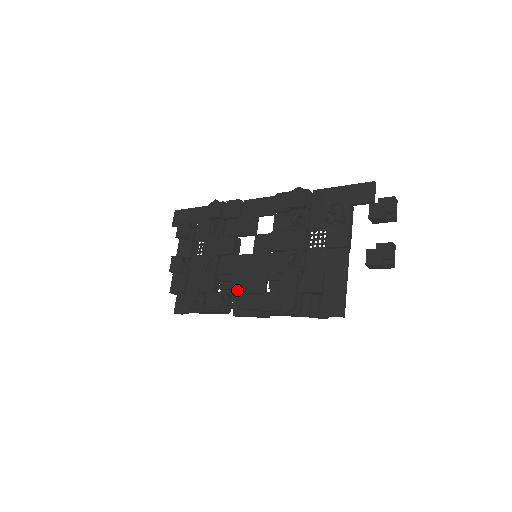
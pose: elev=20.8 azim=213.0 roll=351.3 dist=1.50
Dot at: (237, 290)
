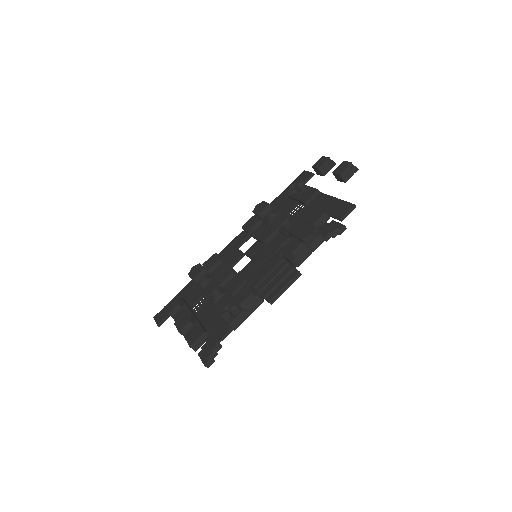
Dot at: (258, 281)
